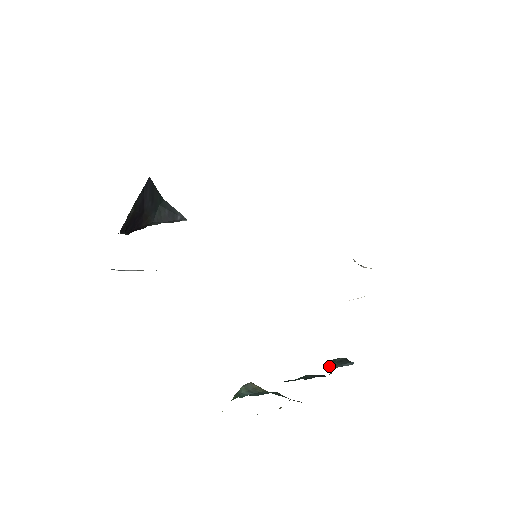
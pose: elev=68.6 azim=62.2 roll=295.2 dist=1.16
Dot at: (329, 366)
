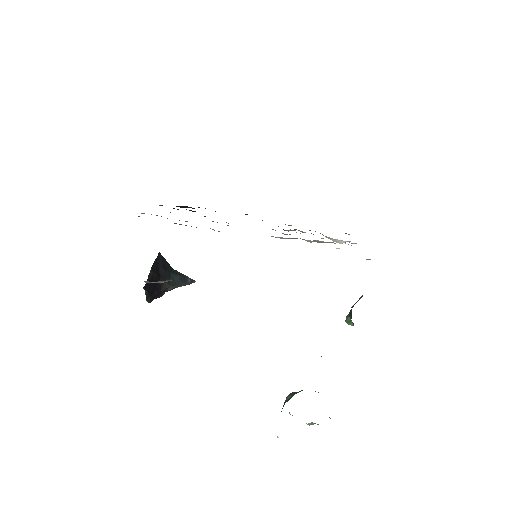
Dot at: (348, 319)
